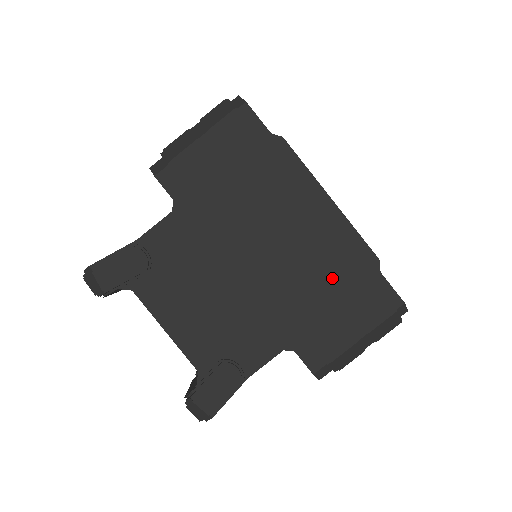
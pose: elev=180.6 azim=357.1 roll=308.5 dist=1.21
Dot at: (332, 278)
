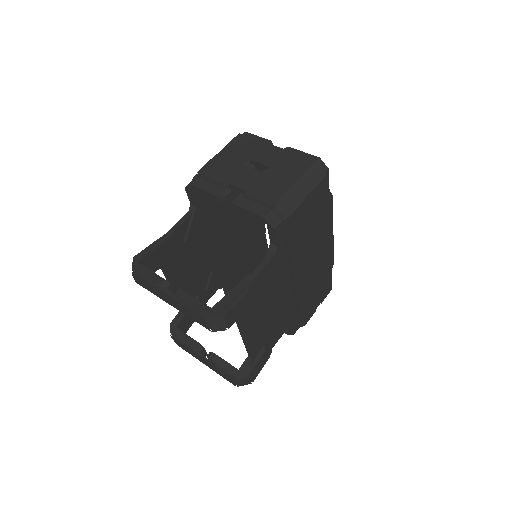
Dot at: (321, 280)
